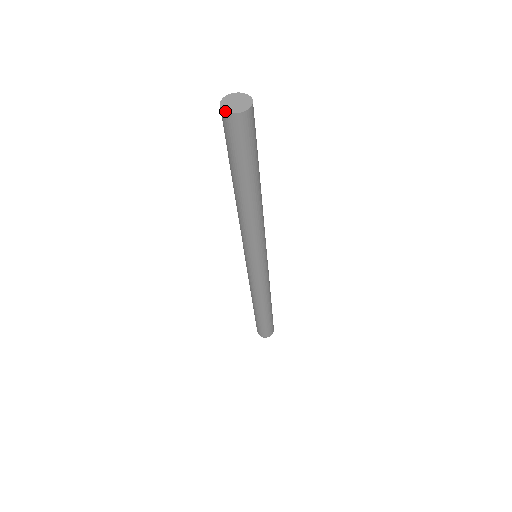
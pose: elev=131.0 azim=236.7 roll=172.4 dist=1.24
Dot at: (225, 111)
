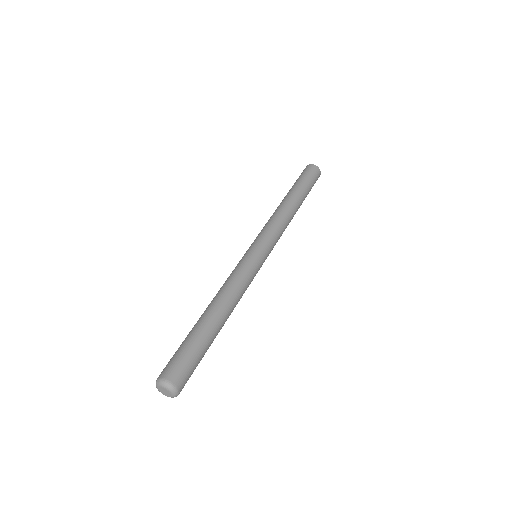
Dot at: (309, 165)
